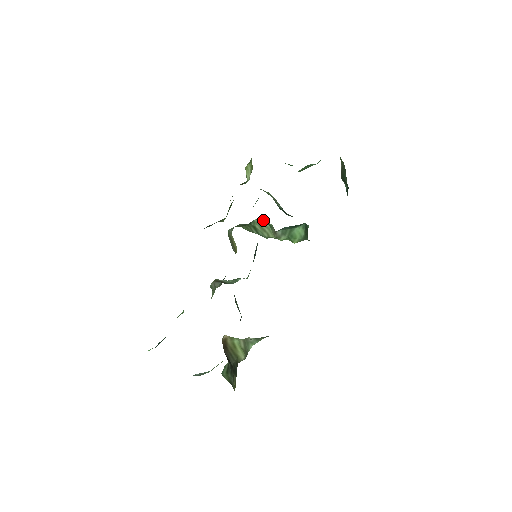
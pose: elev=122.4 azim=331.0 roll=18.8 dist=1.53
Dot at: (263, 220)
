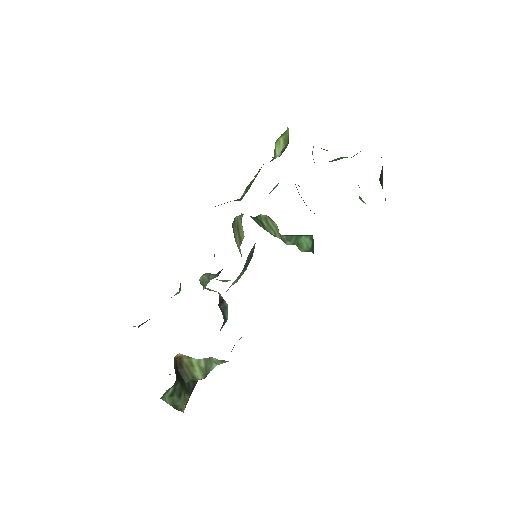
Dot at: occluded
